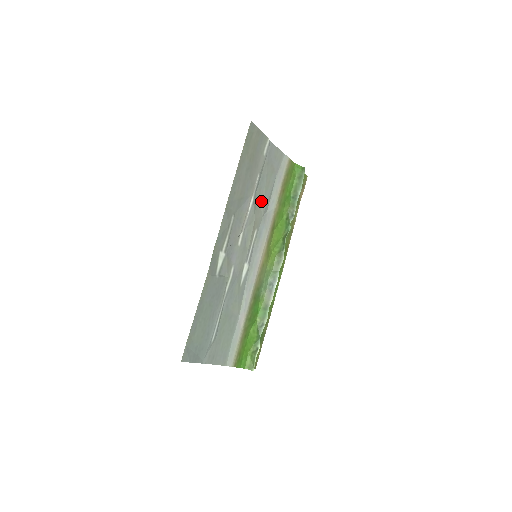
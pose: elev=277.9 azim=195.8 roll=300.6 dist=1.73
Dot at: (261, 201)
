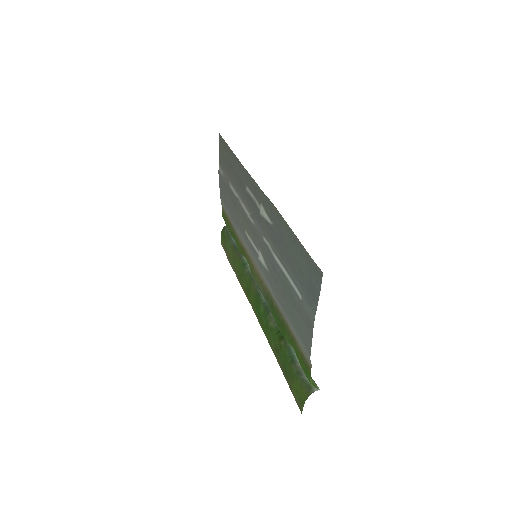
Dot at: (235, 211)
